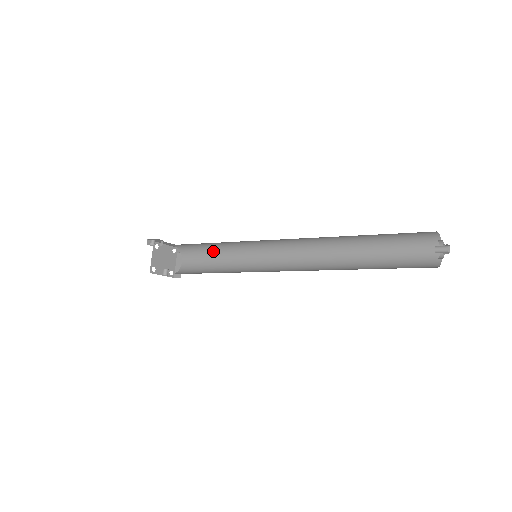
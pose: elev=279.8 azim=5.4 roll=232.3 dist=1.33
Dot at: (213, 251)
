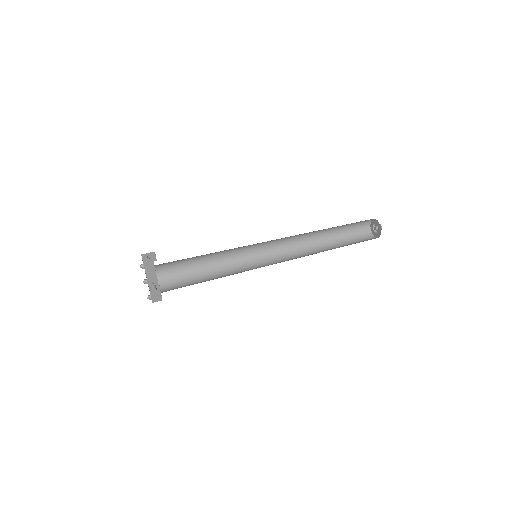
Dot at: (200, 270)
